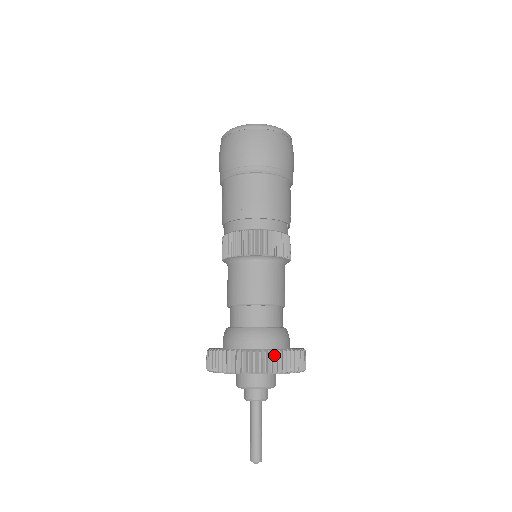
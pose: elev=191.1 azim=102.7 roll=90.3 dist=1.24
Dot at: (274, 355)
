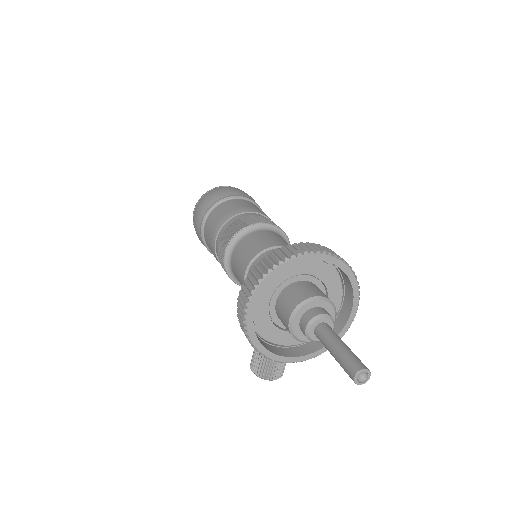
Dot at: (318, 246)
